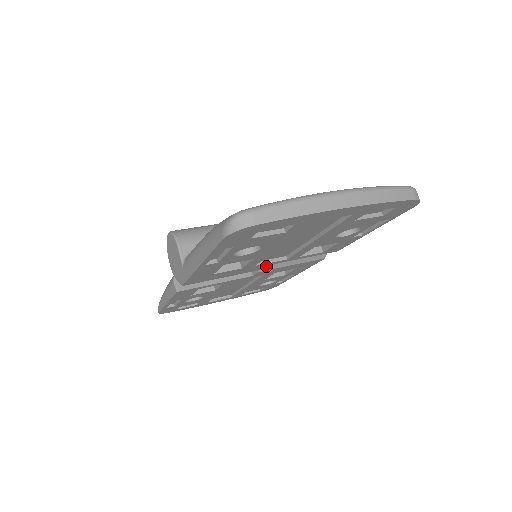
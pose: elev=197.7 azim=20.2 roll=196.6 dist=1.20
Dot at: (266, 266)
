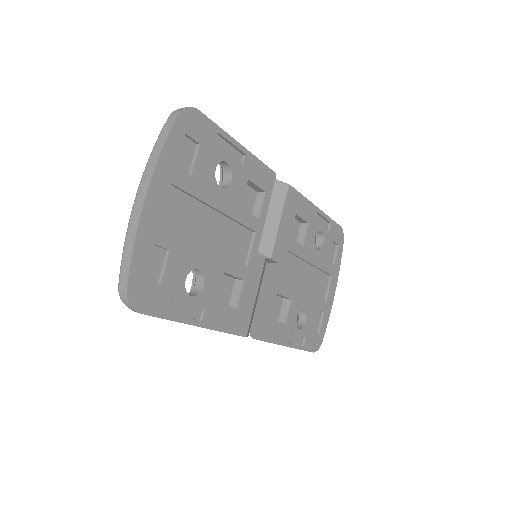
Dot at: (267, 250)
